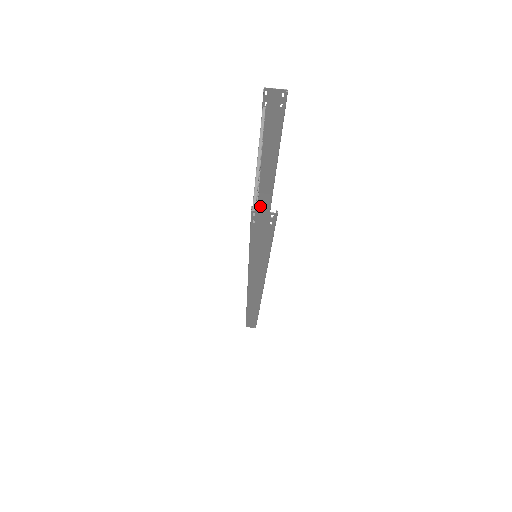
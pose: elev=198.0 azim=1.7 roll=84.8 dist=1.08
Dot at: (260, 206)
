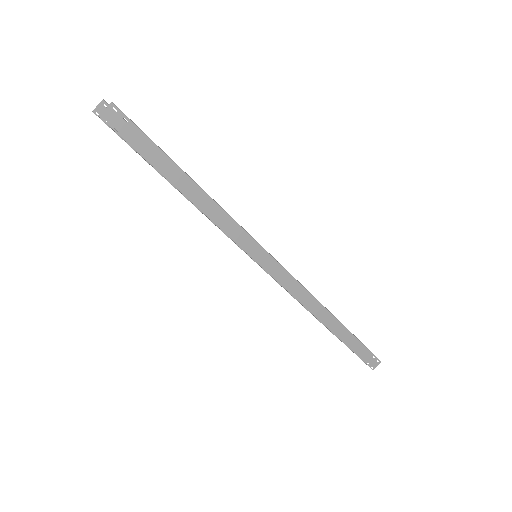
Dot at: occluded
